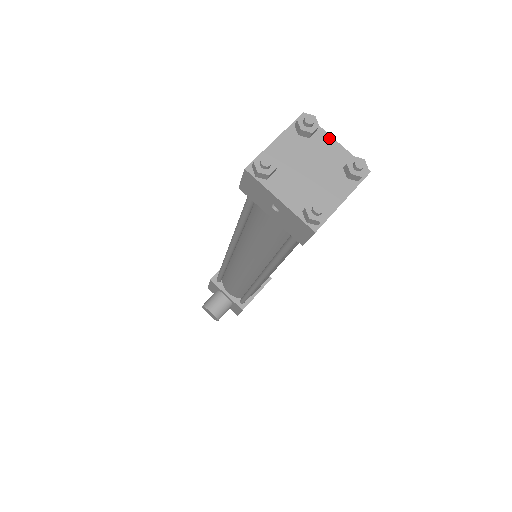
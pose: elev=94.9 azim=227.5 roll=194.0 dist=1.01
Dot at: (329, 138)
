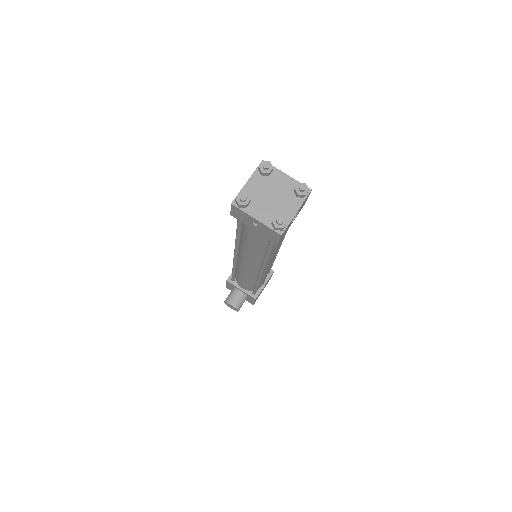
Dot at: (282, 173)
